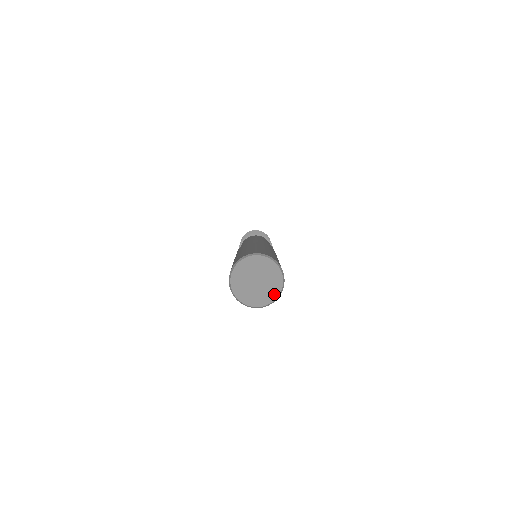
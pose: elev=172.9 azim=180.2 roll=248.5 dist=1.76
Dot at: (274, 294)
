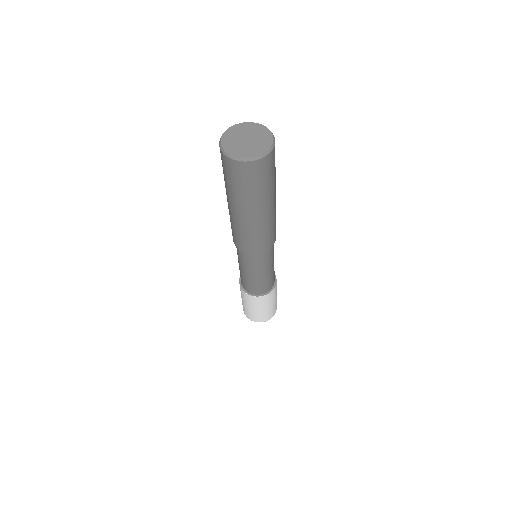
Dot at: (262, 150)
